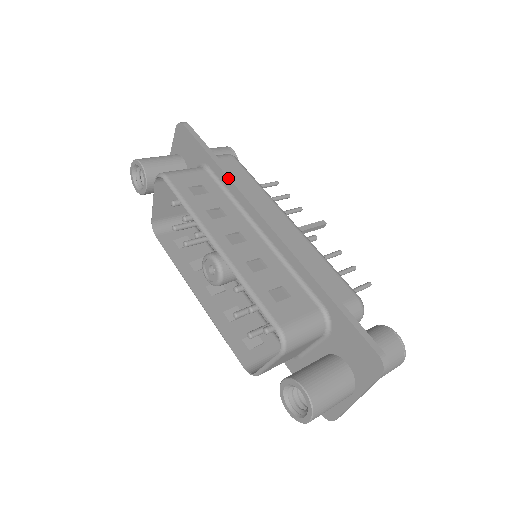
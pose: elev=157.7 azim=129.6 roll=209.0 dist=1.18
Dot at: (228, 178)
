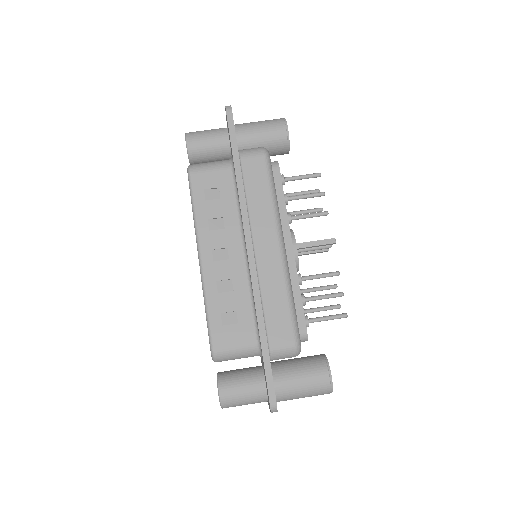
Dot at: (238, 191)
